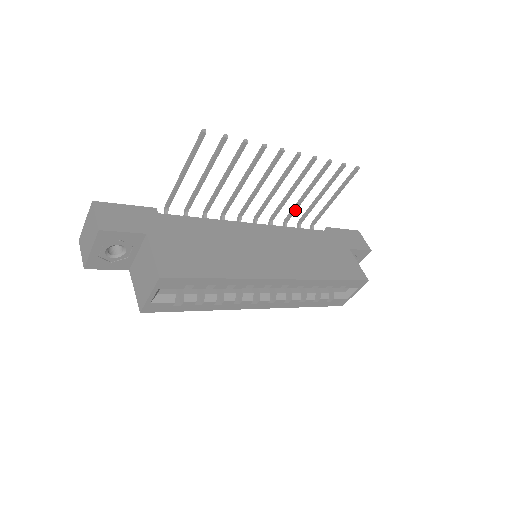
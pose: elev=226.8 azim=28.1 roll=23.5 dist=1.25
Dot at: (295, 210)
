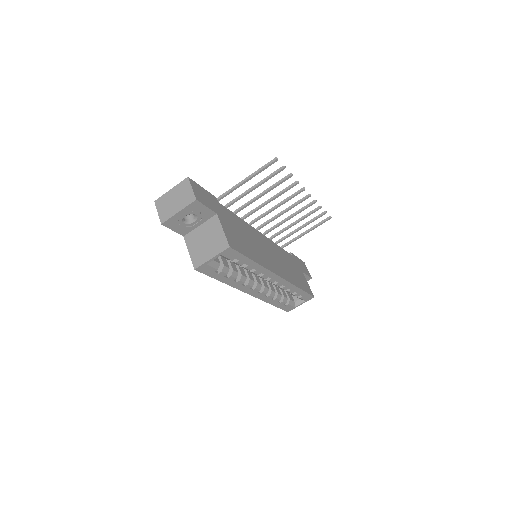
Dot at: (281, 232)
